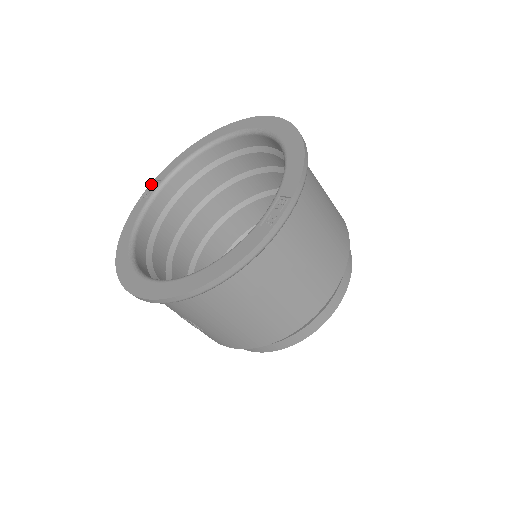
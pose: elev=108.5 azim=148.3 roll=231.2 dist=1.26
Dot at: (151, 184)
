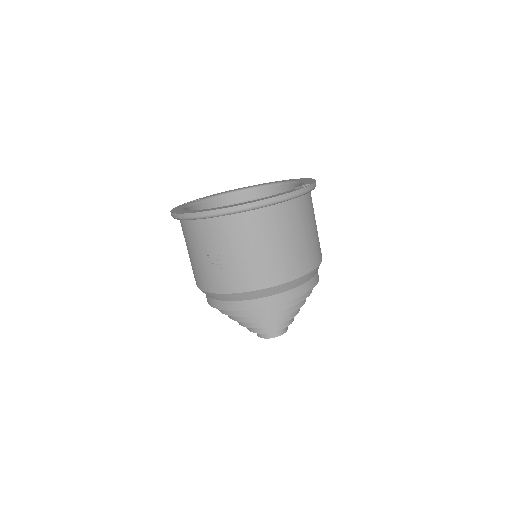
Dot at: (192, 201)
